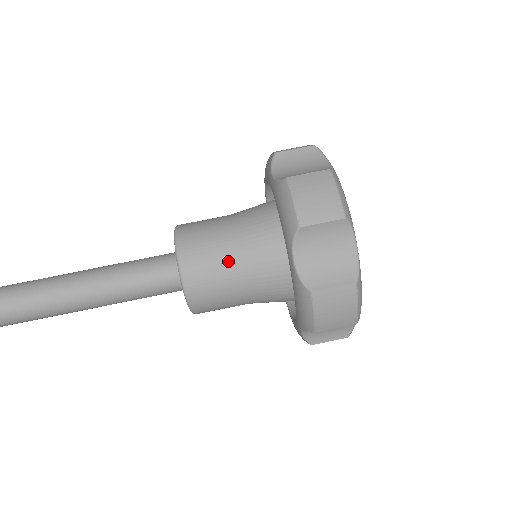
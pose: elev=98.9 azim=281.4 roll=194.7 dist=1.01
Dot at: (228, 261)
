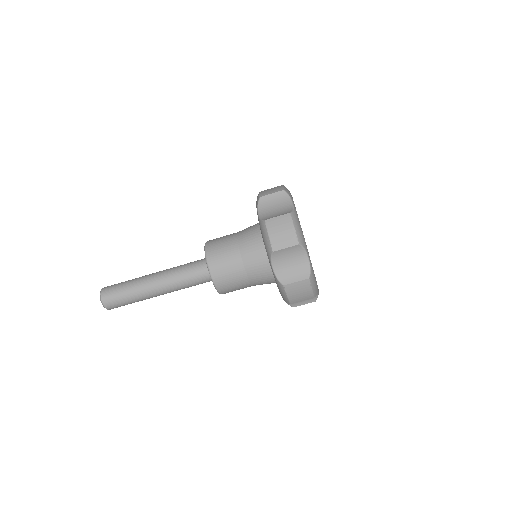
Dot at: (237, 266)
